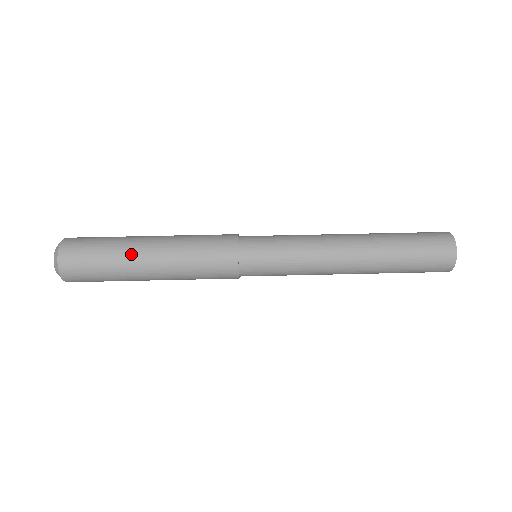
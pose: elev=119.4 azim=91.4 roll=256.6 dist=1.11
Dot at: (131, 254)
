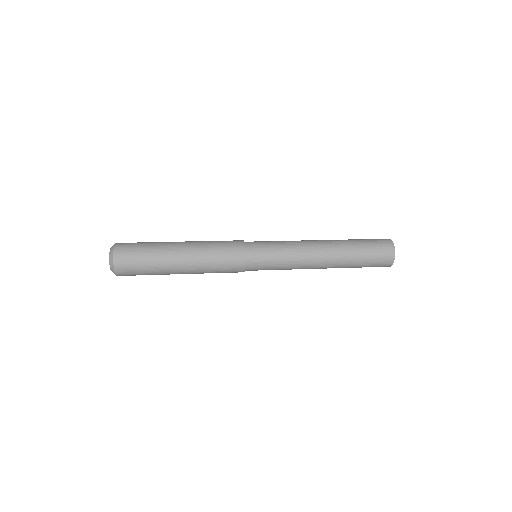
Dot at: (168, 243)
